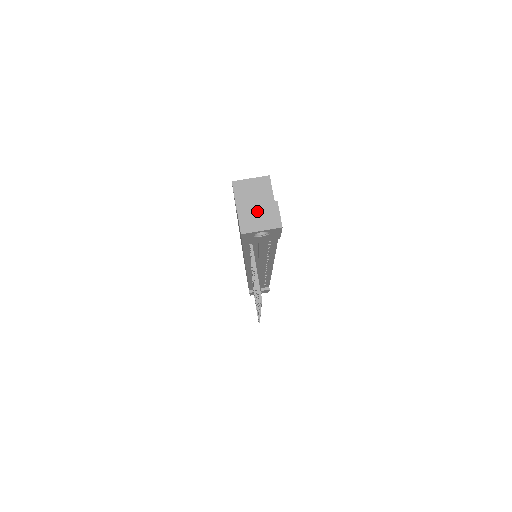
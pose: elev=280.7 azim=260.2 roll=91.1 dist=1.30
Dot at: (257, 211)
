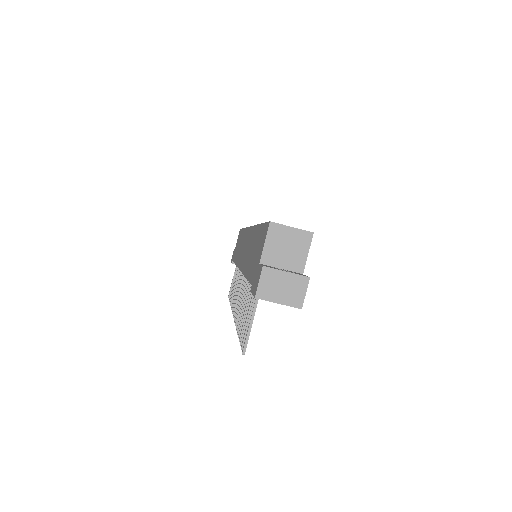
Dot at: (283, 280)
